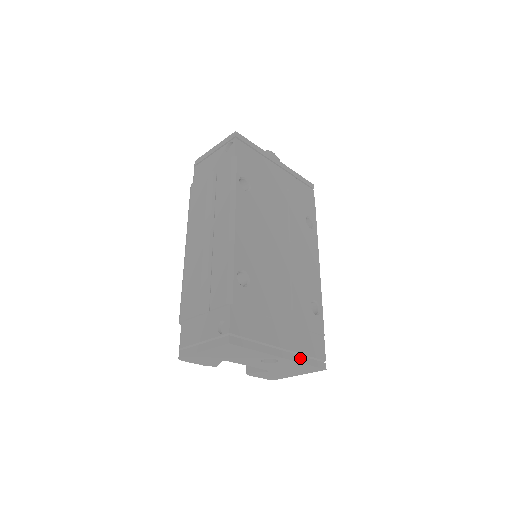
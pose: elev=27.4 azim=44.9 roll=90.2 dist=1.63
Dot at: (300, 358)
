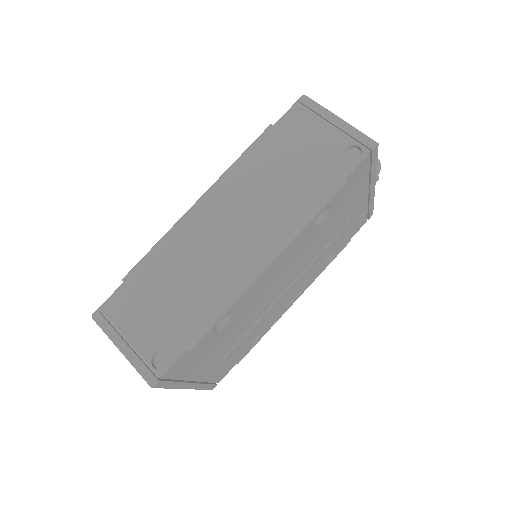
Dot at: (201, 386)
